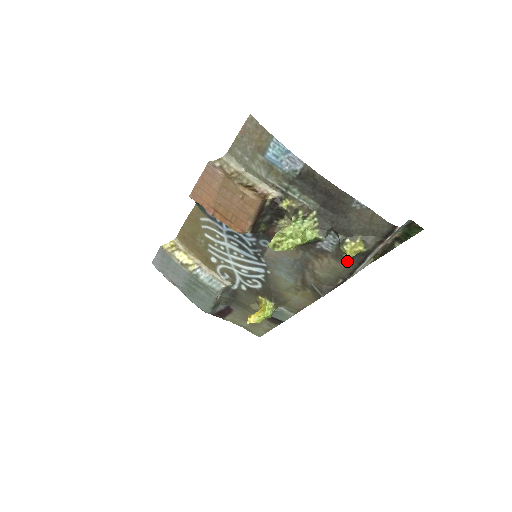
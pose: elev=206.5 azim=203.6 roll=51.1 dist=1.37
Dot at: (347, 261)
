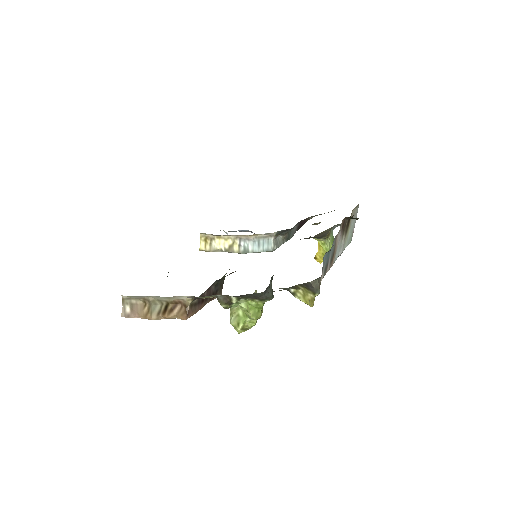
Dot at: occluded
